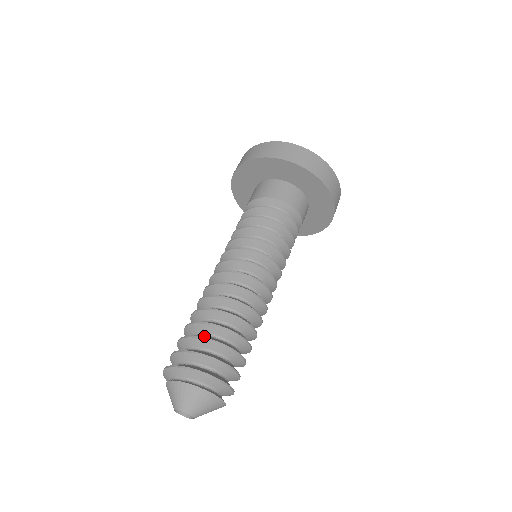
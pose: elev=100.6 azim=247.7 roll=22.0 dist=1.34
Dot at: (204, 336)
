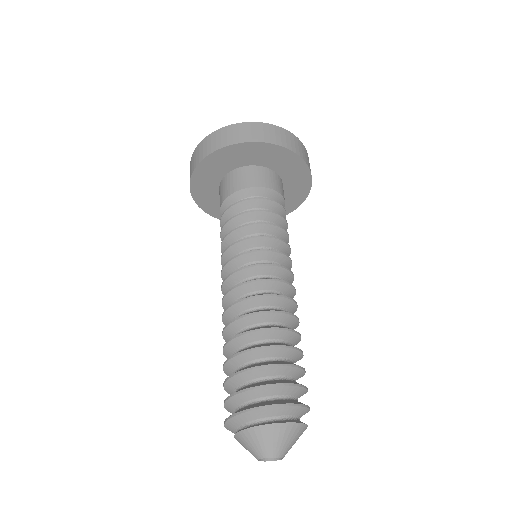
Dot at: (250, 366)
